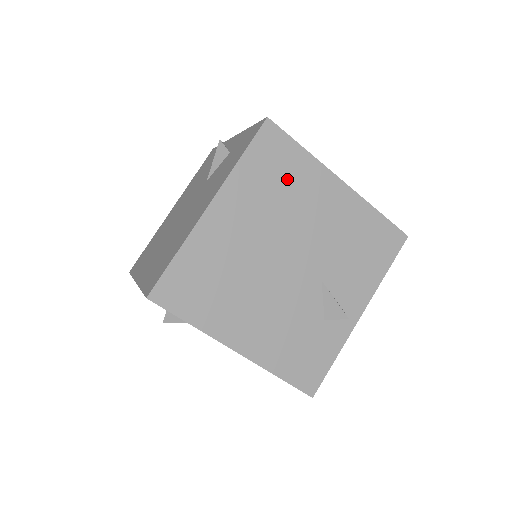
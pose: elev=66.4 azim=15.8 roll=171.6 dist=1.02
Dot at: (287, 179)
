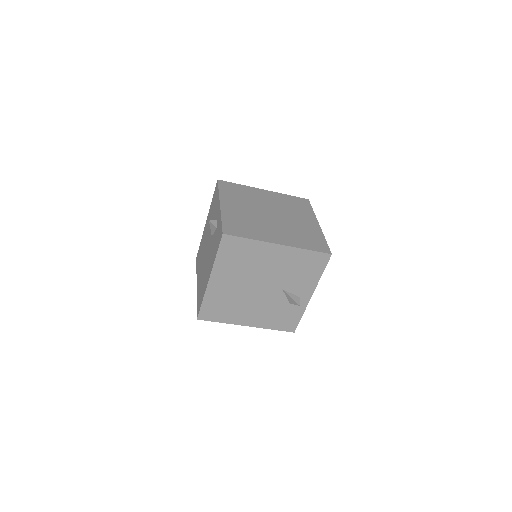
Dot at: (245, 255)
